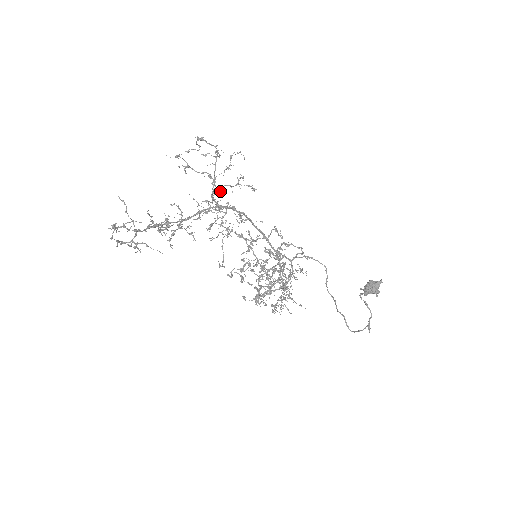
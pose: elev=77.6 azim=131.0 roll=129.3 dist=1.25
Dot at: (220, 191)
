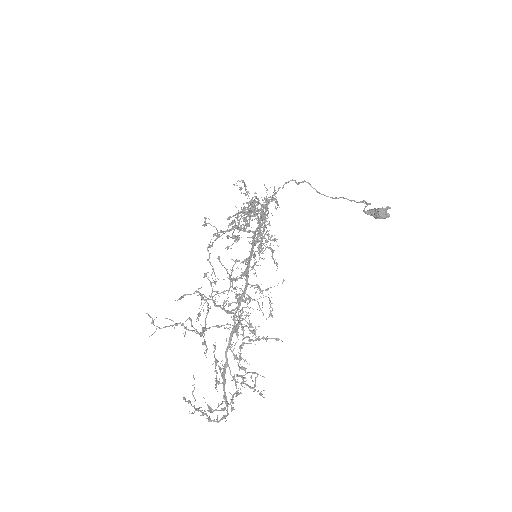
Dot at: occluded
